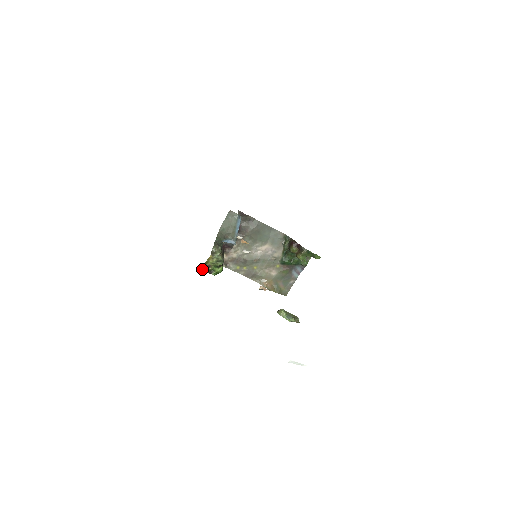
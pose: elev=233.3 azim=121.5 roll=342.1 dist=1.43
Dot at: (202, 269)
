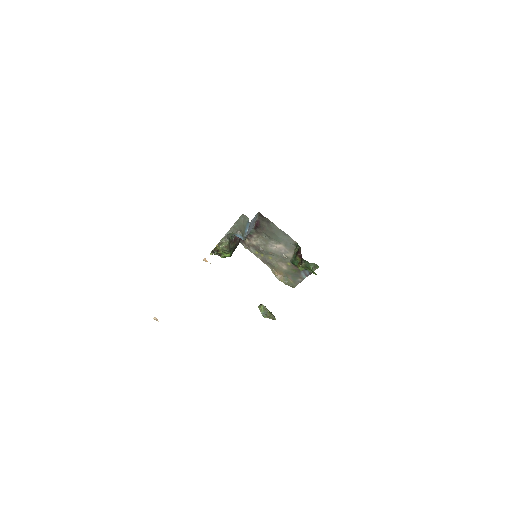
Dot at: (211, 252)
